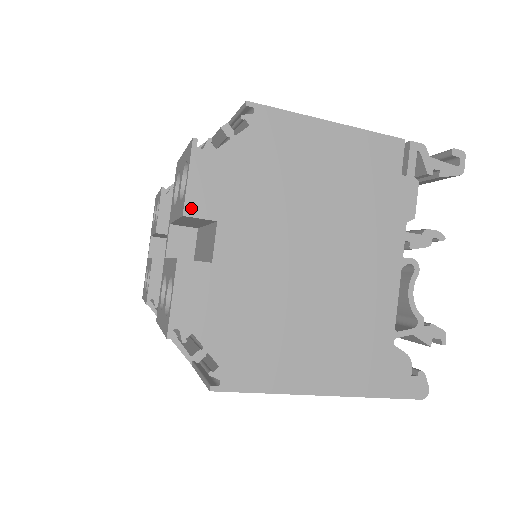
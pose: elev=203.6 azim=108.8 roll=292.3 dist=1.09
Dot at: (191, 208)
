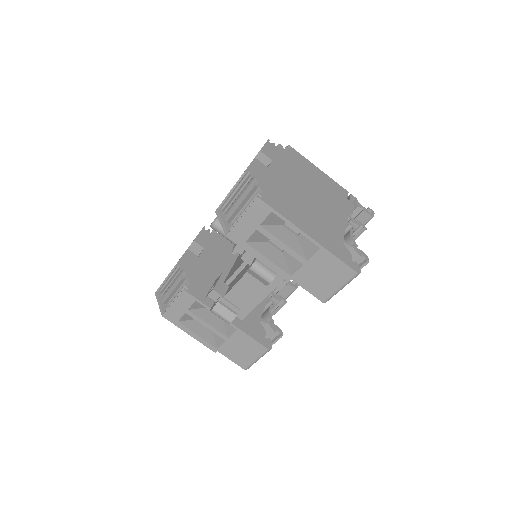
Dot at: (263, 151)
